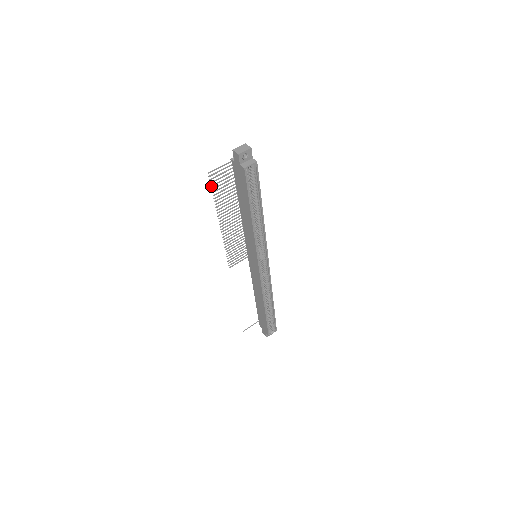
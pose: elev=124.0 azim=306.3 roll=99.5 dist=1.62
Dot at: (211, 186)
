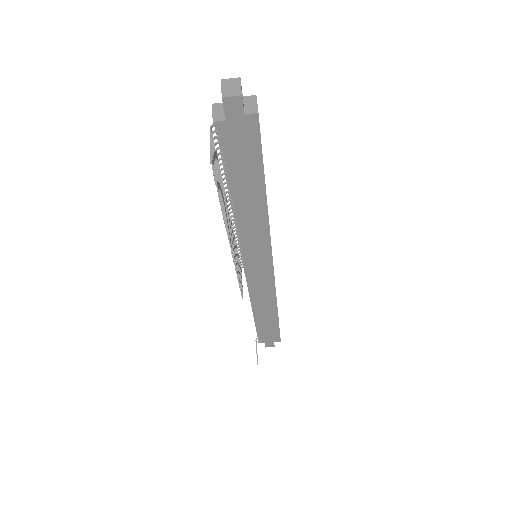
Dot at: (216, 185)
